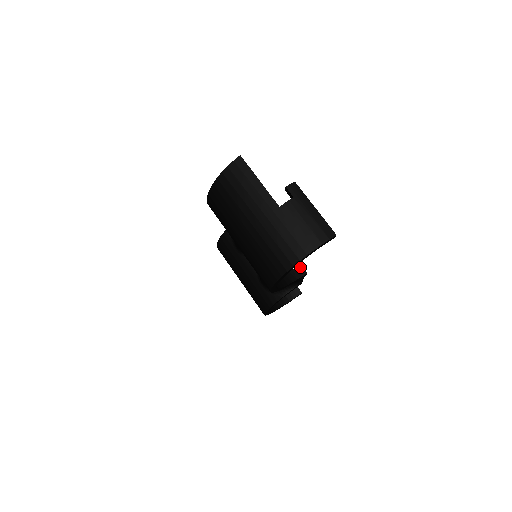
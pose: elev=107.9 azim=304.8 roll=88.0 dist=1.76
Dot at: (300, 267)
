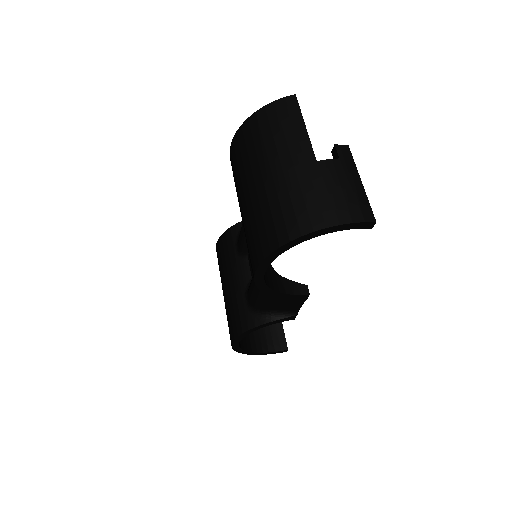
Dot at: (304, 284)
